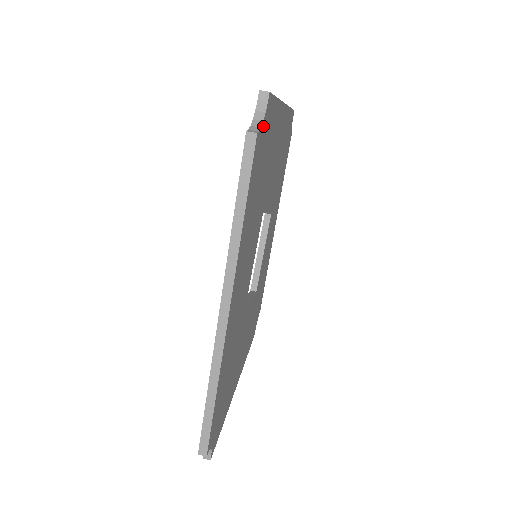
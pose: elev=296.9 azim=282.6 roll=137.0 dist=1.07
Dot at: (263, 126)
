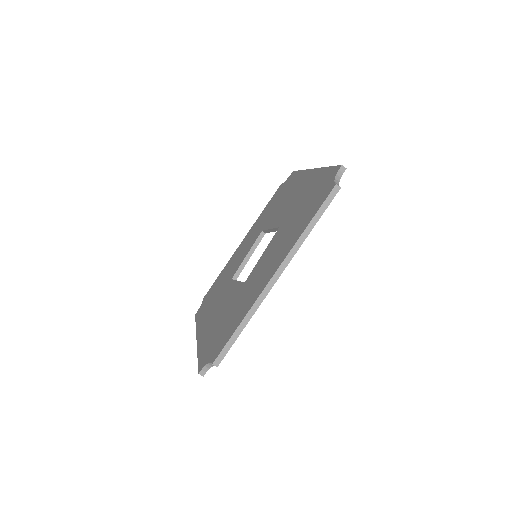
Dot at: occluded
